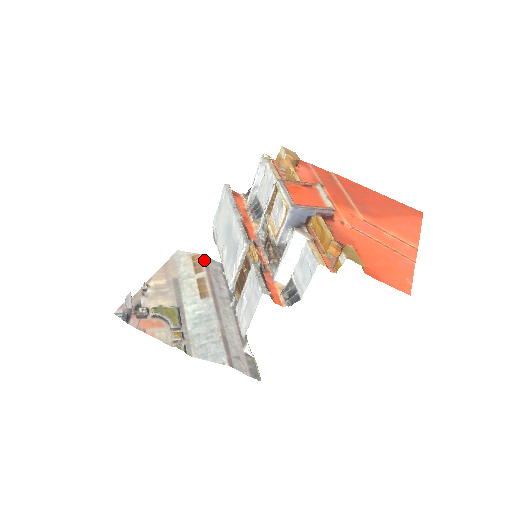
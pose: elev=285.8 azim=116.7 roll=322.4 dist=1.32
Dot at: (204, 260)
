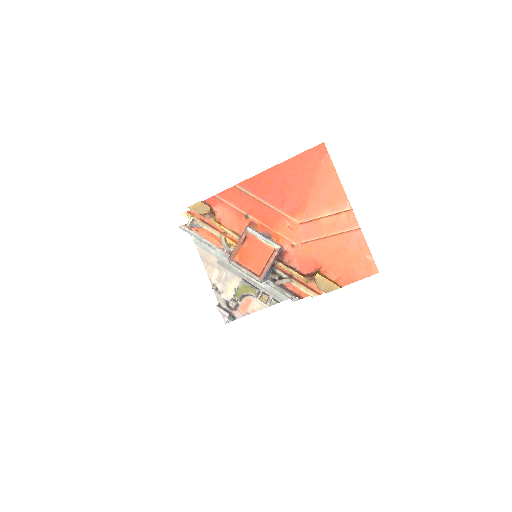
Dot at: occluded
